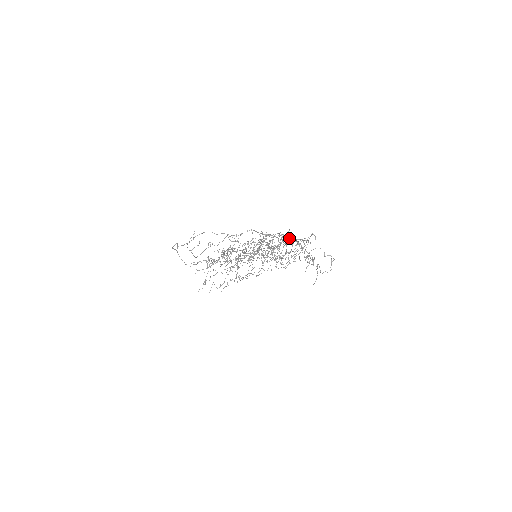
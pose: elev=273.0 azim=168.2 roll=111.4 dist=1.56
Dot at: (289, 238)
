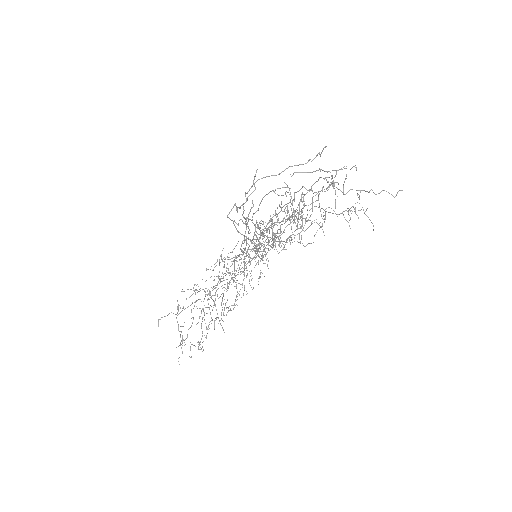
Dot at: occluded
